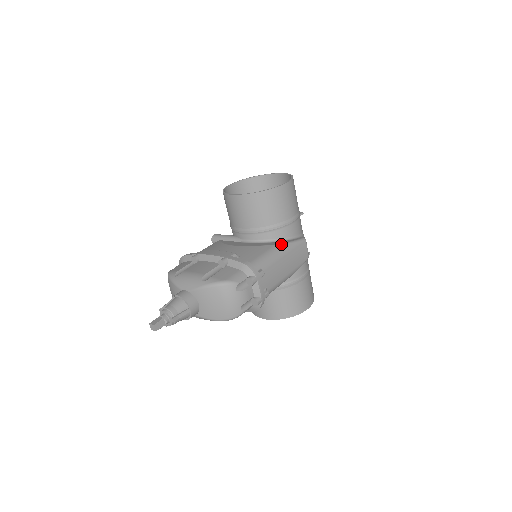
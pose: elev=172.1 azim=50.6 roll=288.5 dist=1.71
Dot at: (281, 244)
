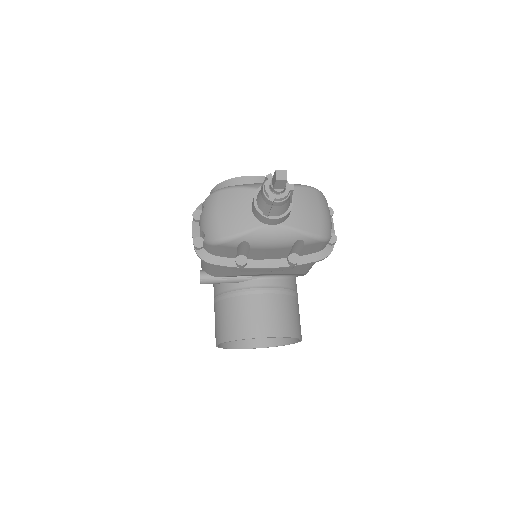
Dot at: occluded
